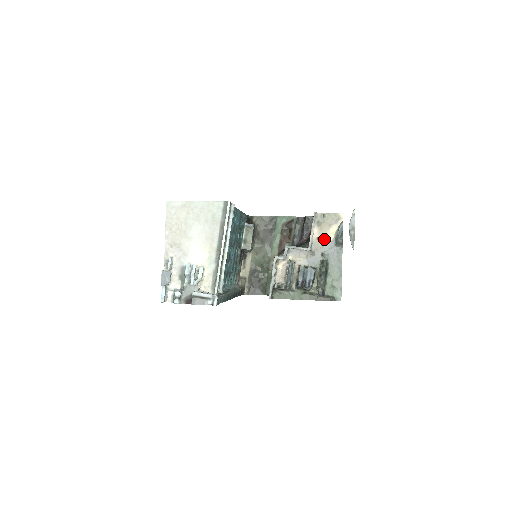
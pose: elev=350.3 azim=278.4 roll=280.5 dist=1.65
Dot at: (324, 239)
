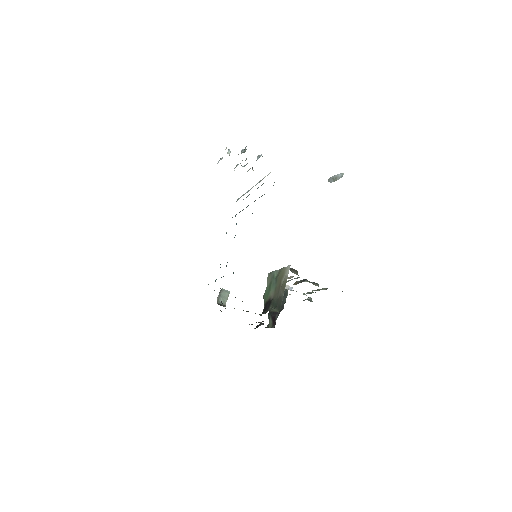
Dot at: occluded
